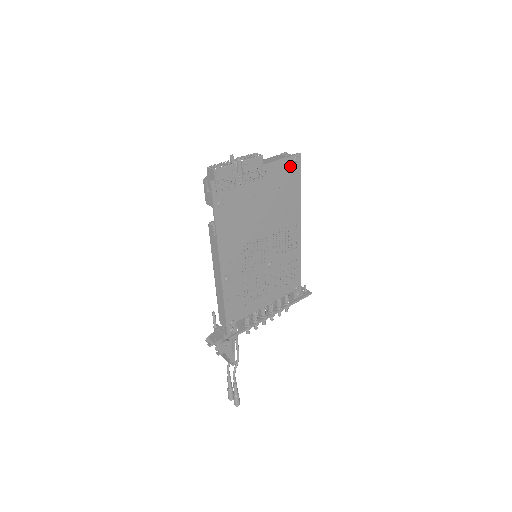
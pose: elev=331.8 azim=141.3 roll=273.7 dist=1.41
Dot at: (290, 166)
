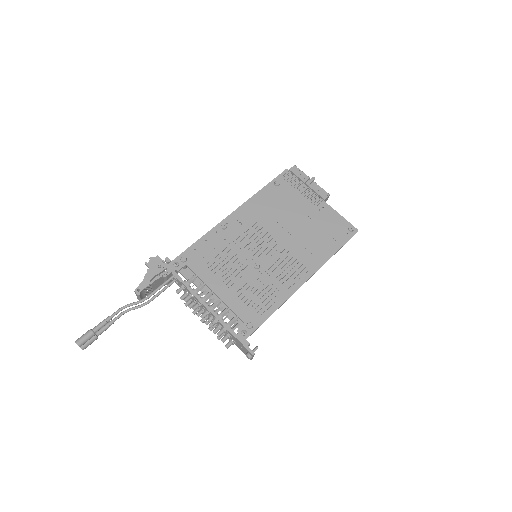
Dot at: (342, 227)
